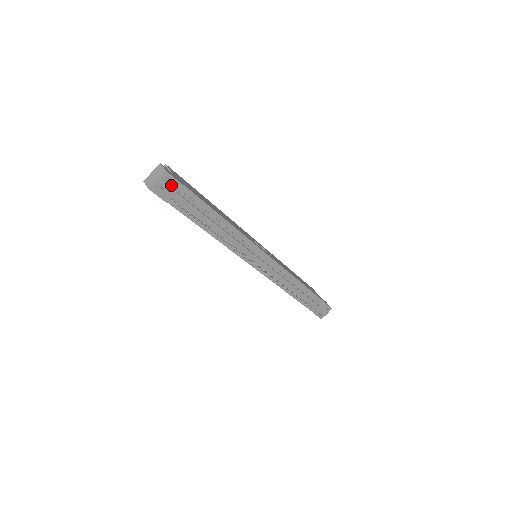
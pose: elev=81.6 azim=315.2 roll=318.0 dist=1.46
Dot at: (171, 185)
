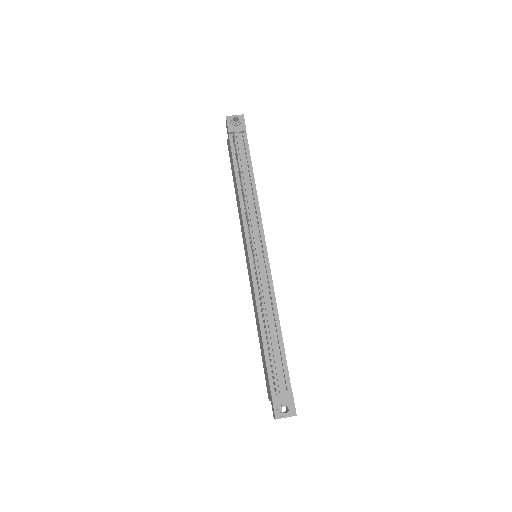
Dot at: (240, 123)
